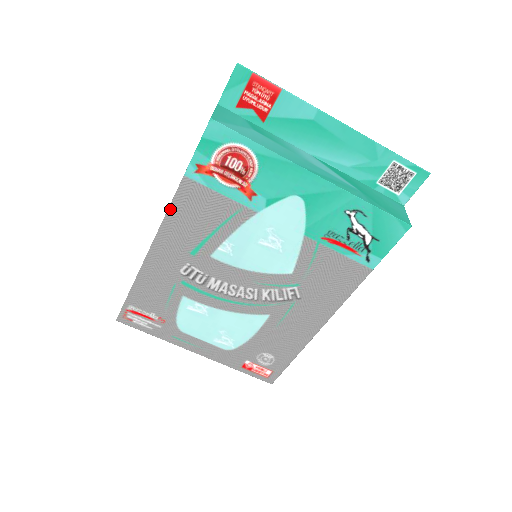
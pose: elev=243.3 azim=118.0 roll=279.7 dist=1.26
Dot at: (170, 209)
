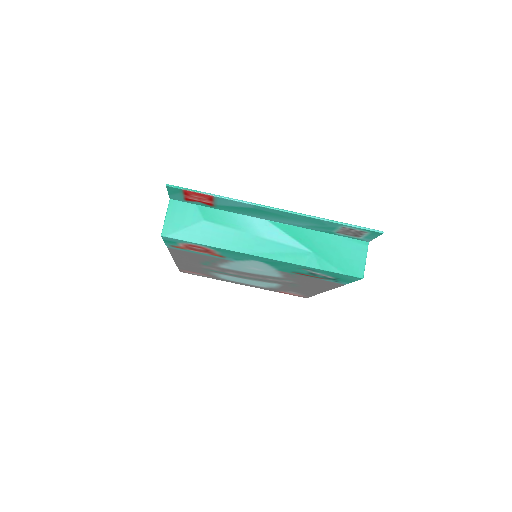
Dot at: (171, 253)
